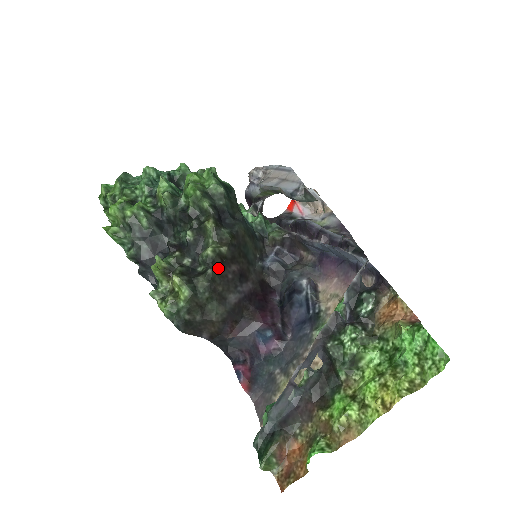
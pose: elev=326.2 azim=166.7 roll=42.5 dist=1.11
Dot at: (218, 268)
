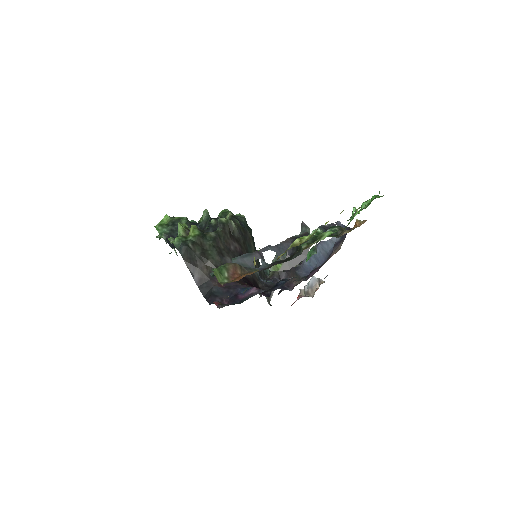
Dot at: (226, 233)
